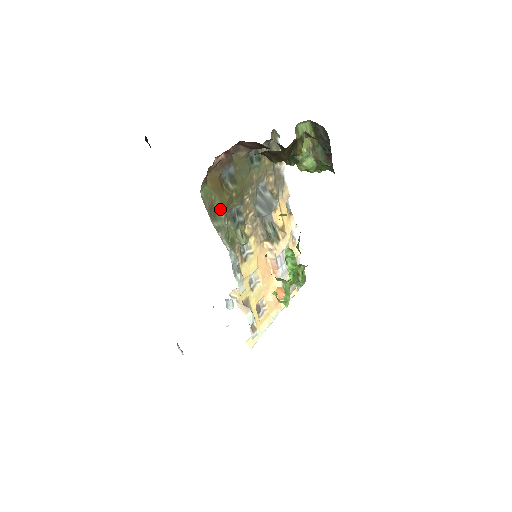
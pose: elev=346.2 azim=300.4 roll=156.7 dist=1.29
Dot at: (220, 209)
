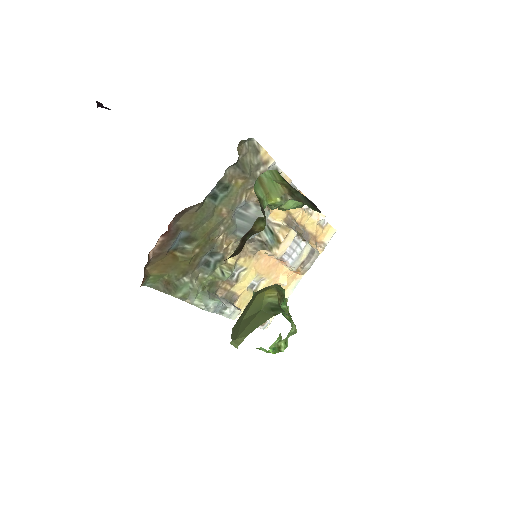
Dot at: (181, 276)
